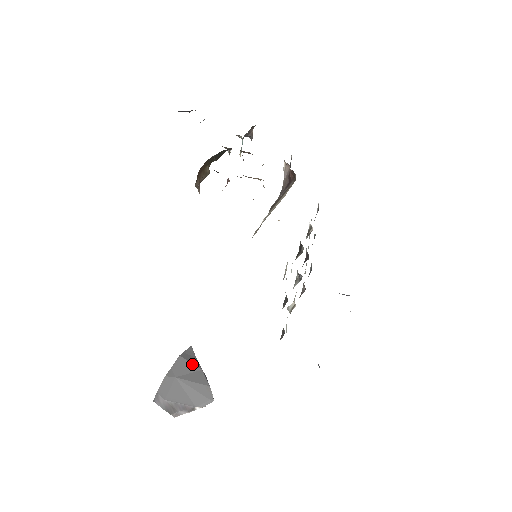
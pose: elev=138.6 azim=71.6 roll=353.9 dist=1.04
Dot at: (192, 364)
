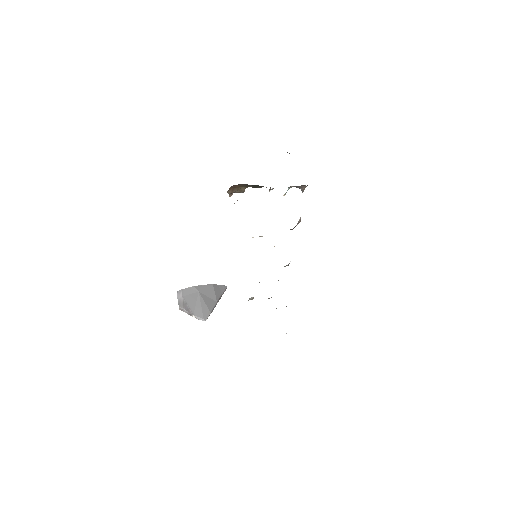
Dot at: (215, 294)
